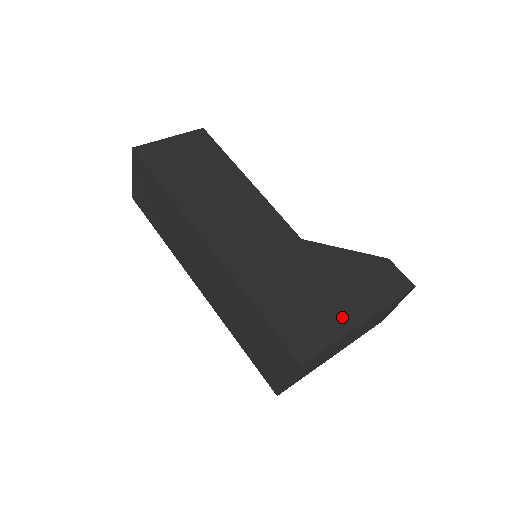
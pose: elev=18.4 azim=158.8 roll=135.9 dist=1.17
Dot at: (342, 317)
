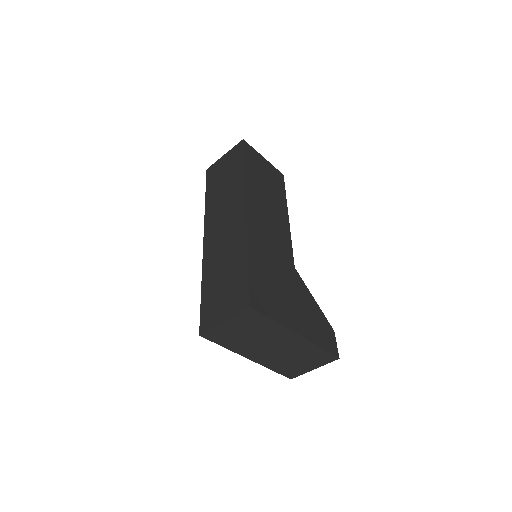
Dot at: (289, 318)
